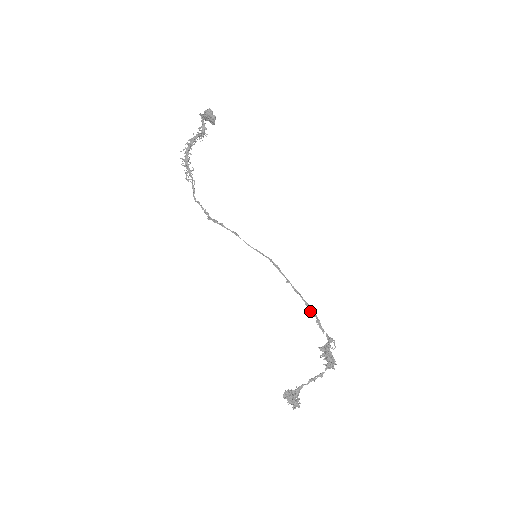
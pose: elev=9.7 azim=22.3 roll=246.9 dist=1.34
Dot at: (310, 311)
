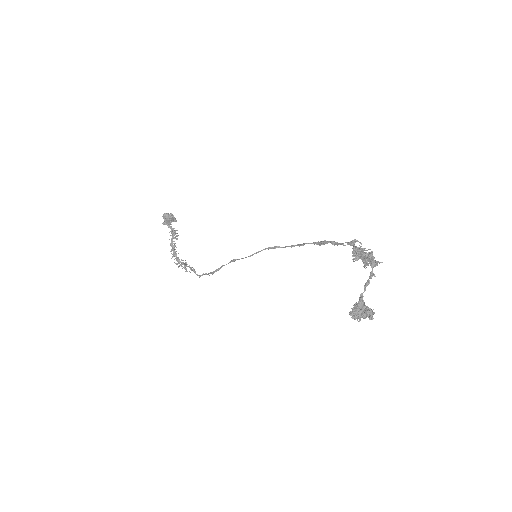
Dot at: (321, 244)
